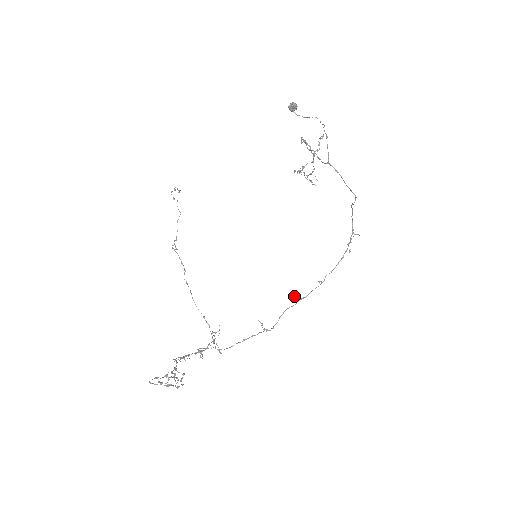
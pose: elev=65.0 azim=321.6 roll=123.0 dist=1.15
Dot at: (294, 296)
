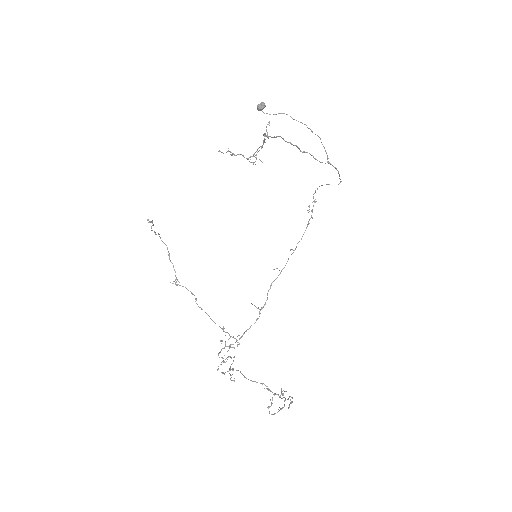
Dot at: occluded
